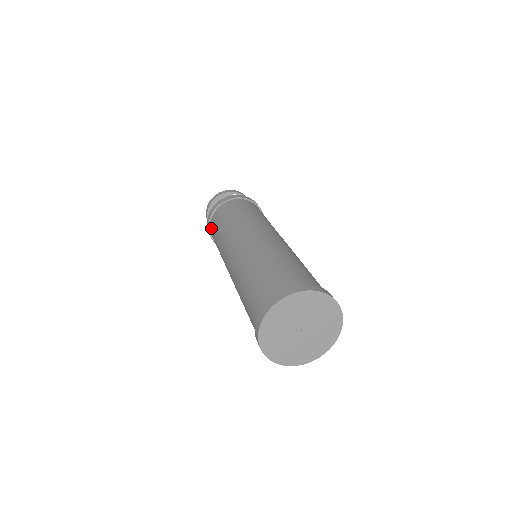
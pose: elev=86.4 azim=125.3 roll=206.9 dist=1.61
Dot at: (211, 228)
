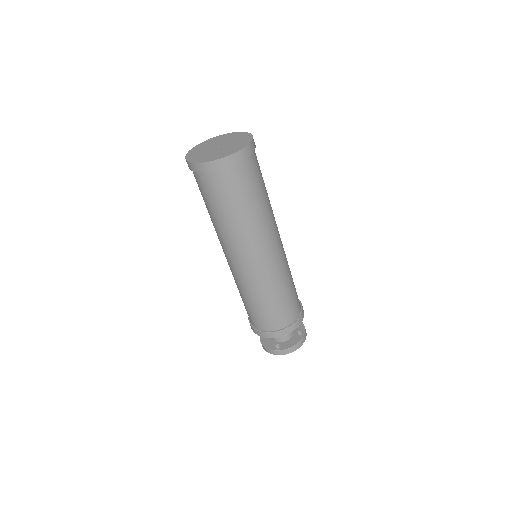
Dot at: occluded
